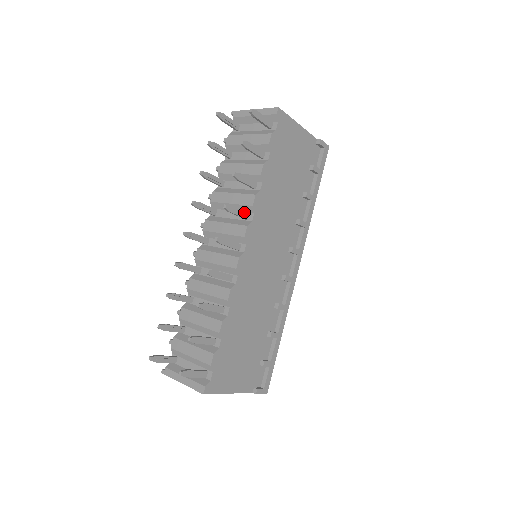
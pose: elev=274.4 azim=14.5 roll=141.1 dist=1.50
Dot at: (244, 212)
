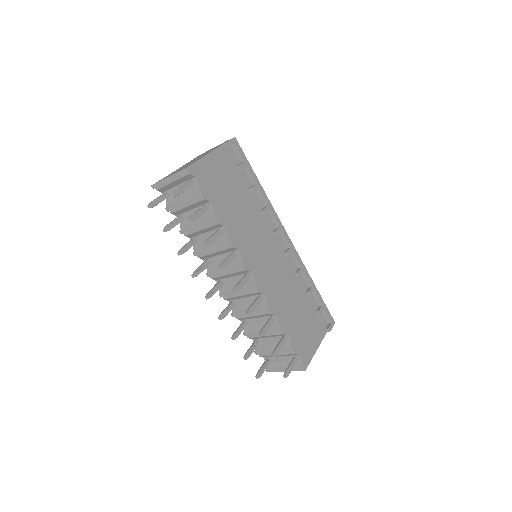
Dot at: (231, 255)
